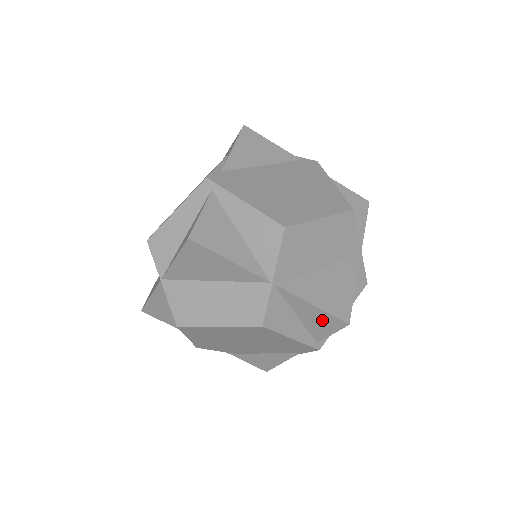
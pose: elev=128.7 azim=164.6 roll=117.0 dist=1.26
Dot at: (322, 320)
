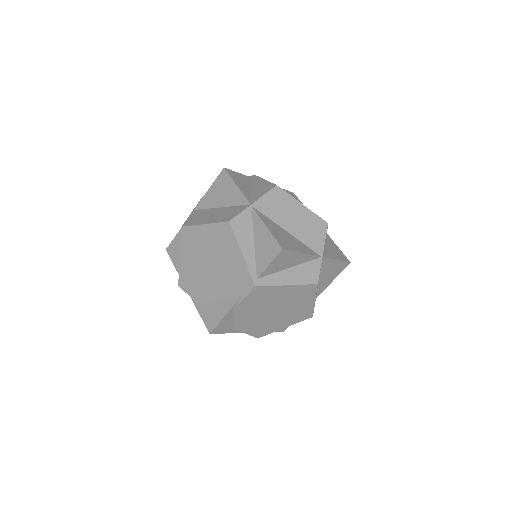
Dot at: (268, 246)
